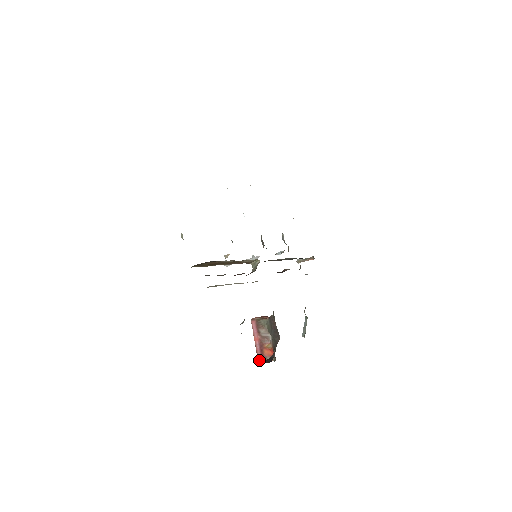
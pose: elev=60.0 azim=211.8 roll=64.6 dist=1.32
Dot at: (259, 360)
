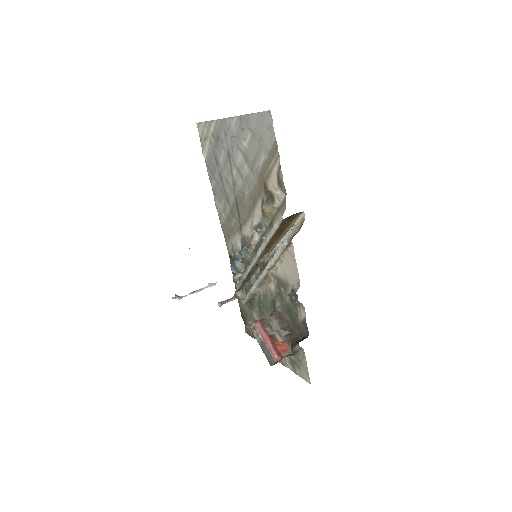
Dot at: (275, 358)
